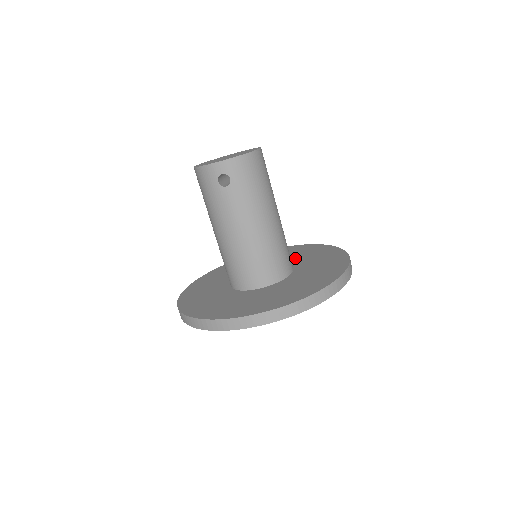
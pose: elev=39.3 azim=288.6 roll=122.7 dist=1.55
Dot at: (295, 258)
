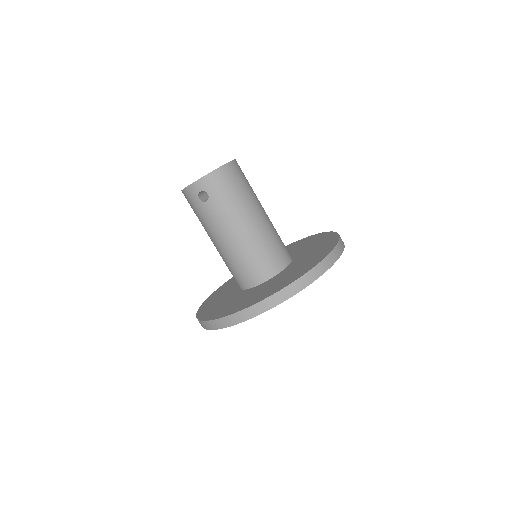
Dot at: (298, 250)
